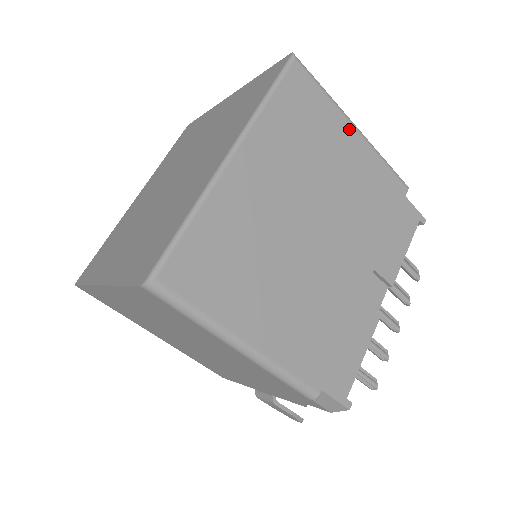
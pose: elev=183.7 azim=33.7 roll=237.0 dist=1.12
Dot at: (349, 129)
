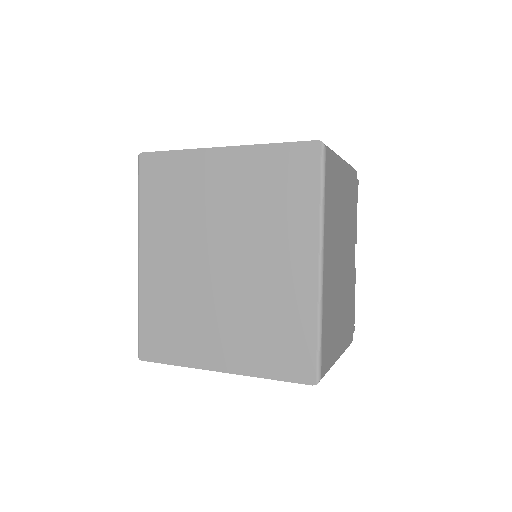
Dot at: (342, 167)
